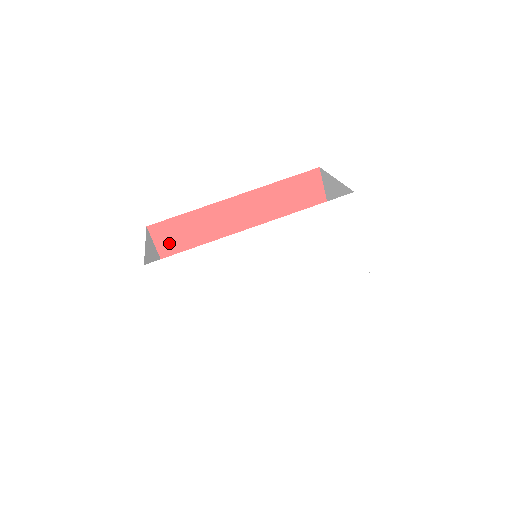
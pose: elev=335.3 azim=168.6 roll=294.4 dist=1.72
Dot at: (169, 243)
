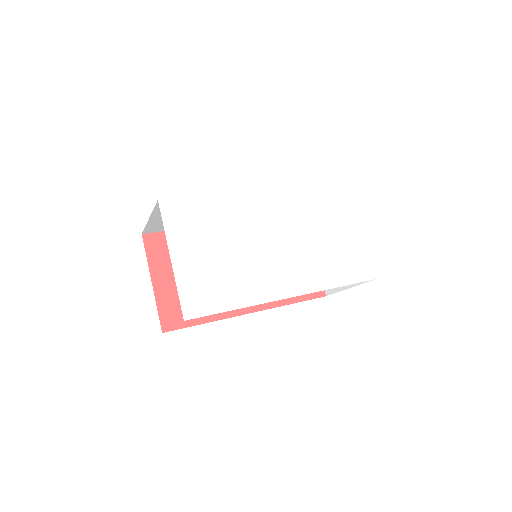
Dot at: (161, 256)
